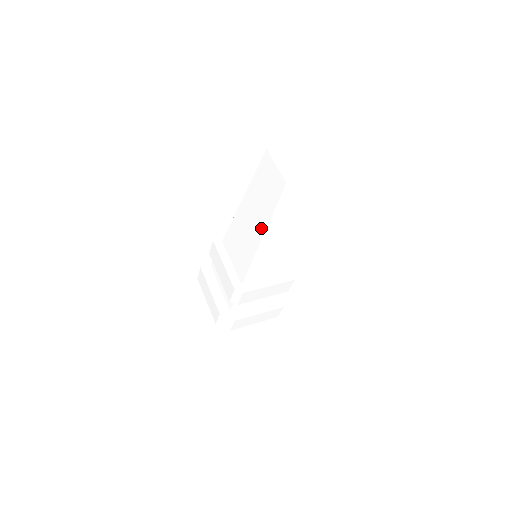
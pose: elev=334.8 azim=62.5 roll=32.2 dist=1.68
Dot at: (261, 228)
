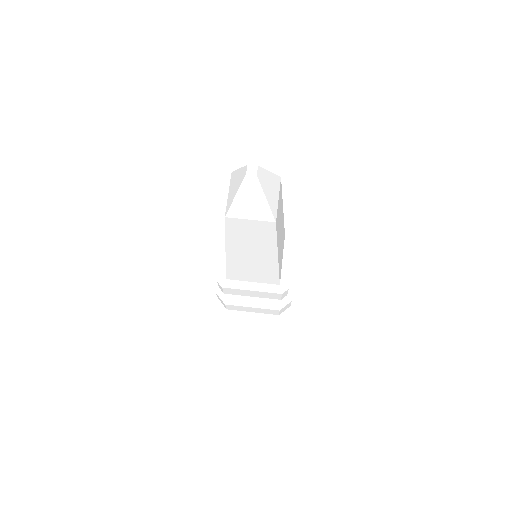
Dot at: occluded
